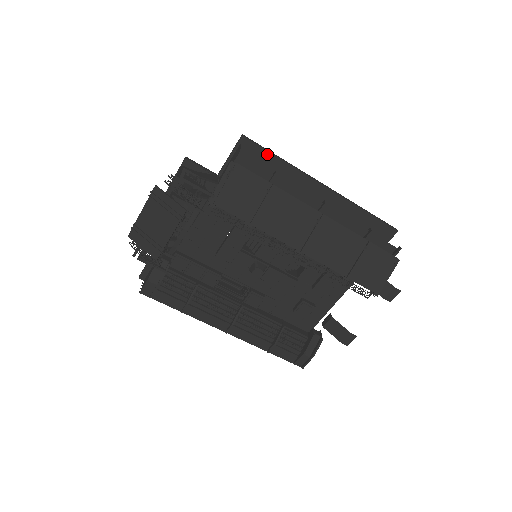
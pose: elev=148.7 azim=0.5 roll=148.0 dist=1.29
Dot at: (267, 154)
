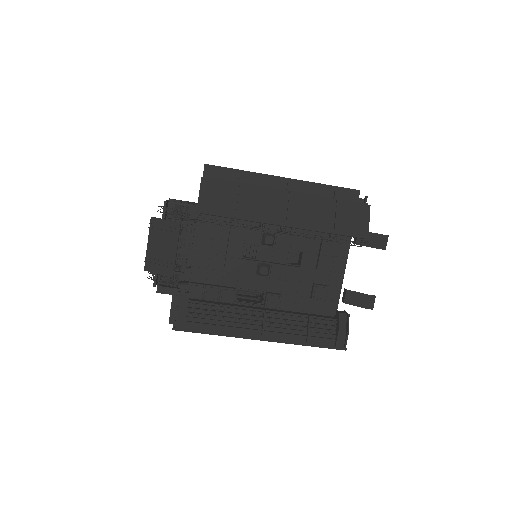
Dot at: (229, 170)
